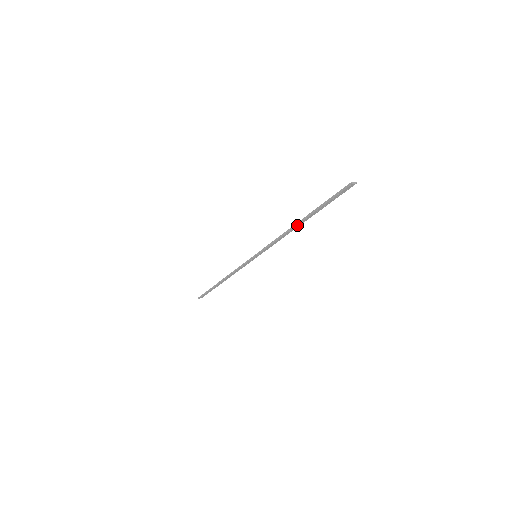
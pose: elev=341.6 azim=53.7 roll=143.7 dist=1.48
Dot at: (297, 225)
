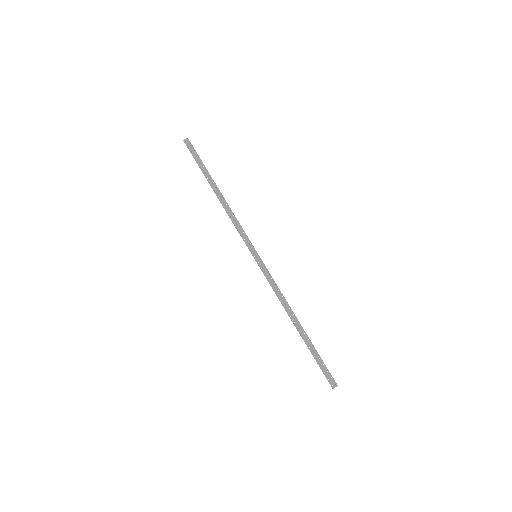
Dot at: occluded
